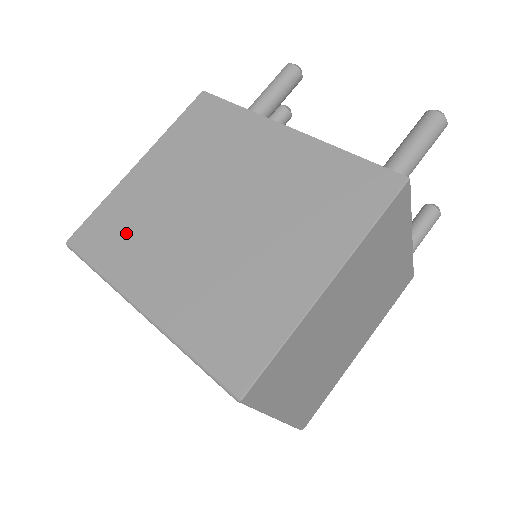
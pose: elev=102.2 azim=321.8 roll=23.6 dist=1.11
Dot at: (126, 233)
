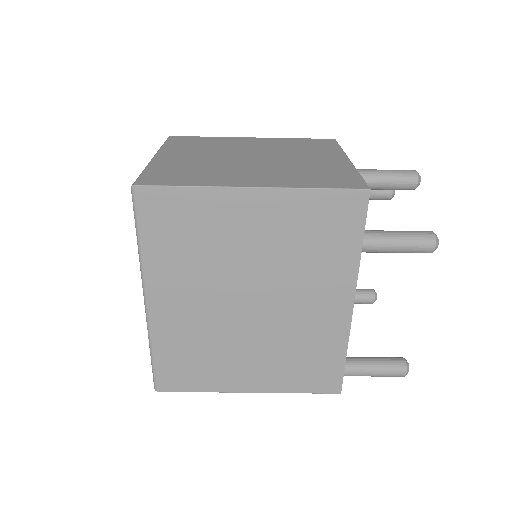
Dot at: (184, 242)
